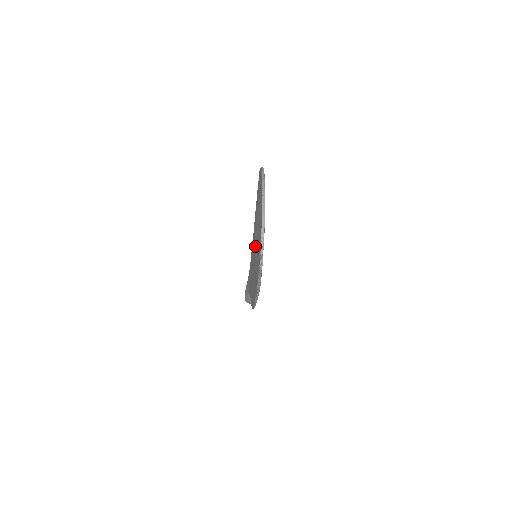
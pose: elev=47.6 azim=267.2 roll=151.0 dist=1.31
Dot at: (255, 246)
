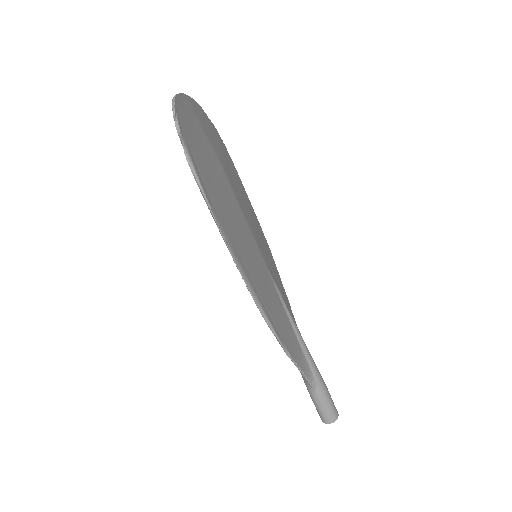
Dot at: occluded
